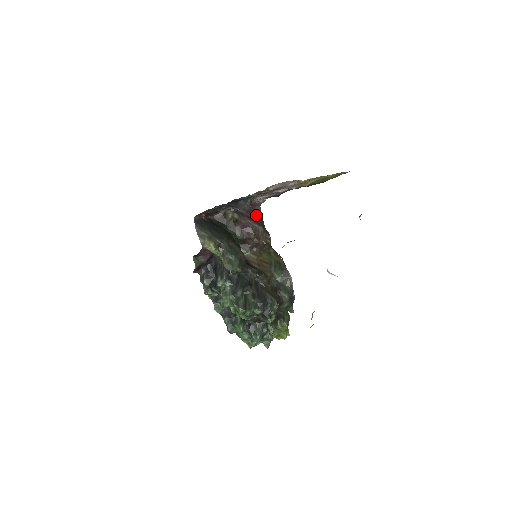
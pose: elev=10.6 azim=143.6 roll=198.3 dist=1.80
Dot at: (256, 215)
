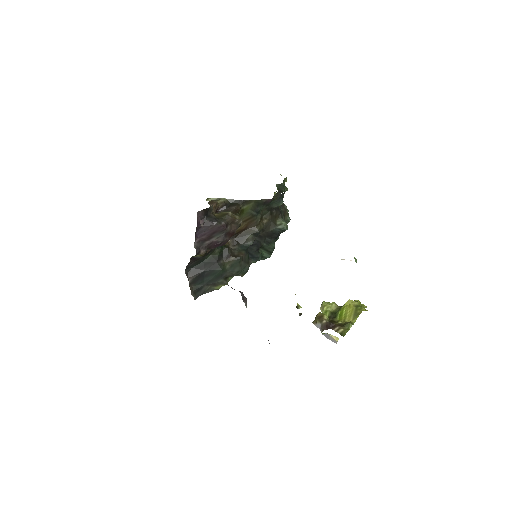
Dot at: (208, 226)
